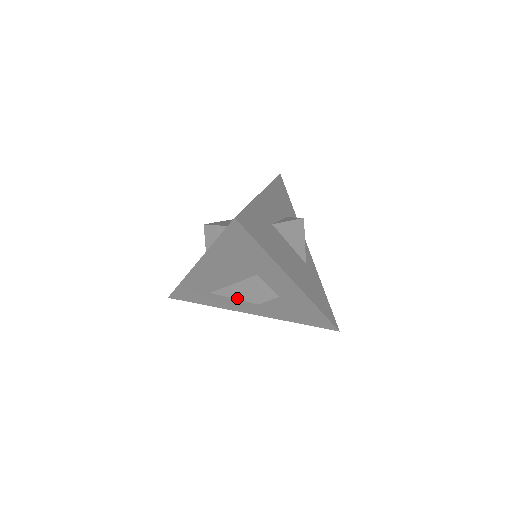
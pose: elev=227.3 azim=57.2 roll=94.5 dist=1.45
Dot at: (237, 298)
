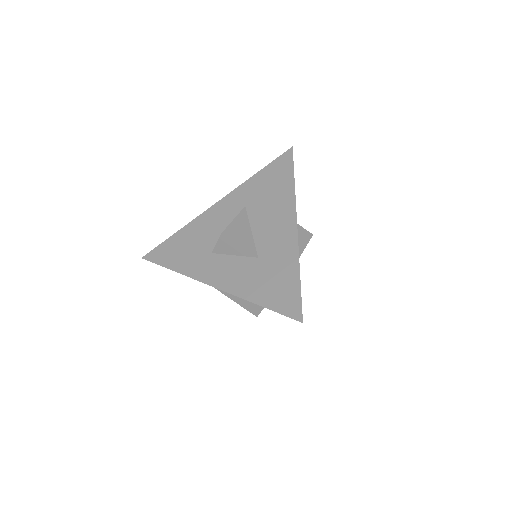
Dot at: (234, 300)
